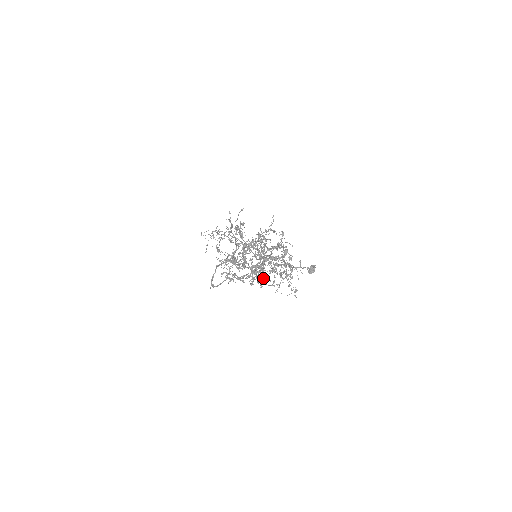
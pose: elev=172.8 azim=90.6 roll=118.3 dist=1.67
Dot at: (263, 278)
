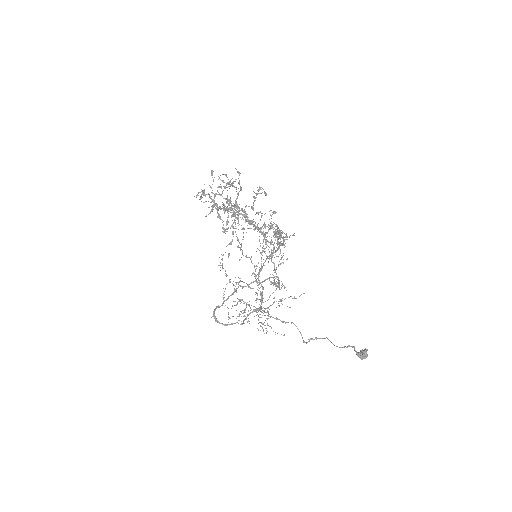
Dot at: (236, 205)
